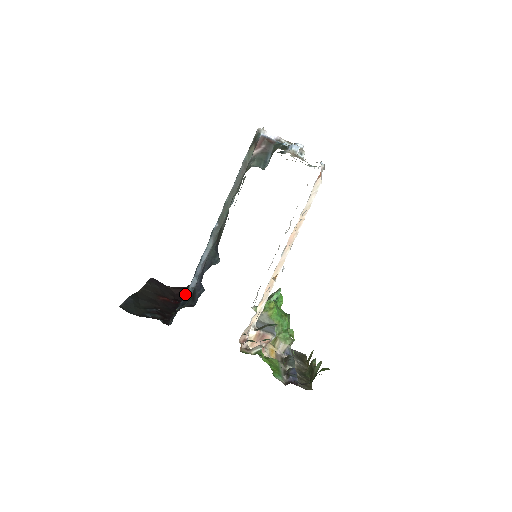
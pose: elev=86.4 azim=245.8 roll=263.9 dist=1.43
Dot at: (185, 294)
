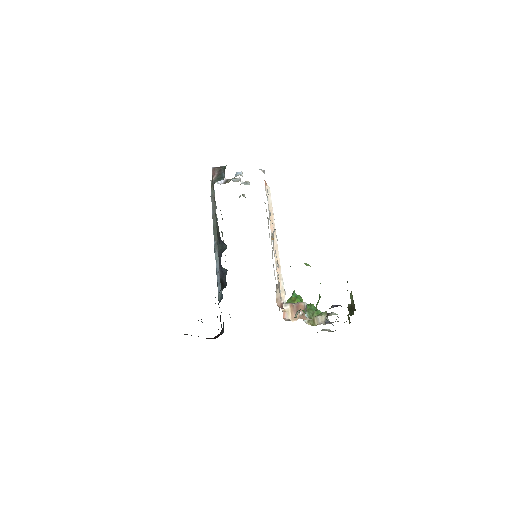
Dot at: (222, 333)
